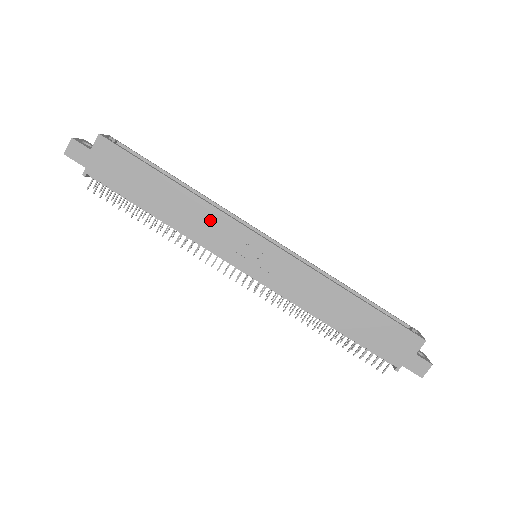
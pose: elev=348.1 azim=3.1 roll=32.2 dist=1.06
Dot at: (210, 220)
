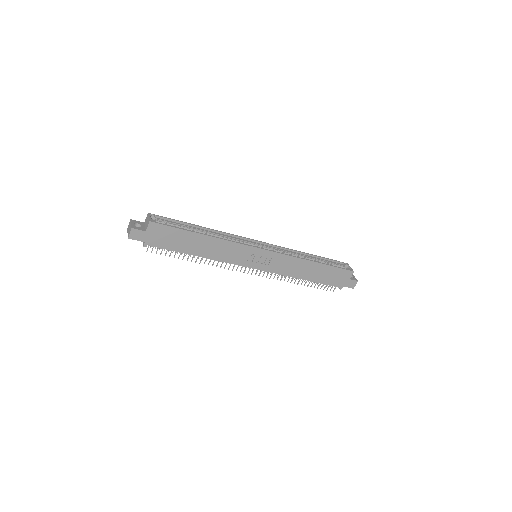
Dot at: (229, 248)
